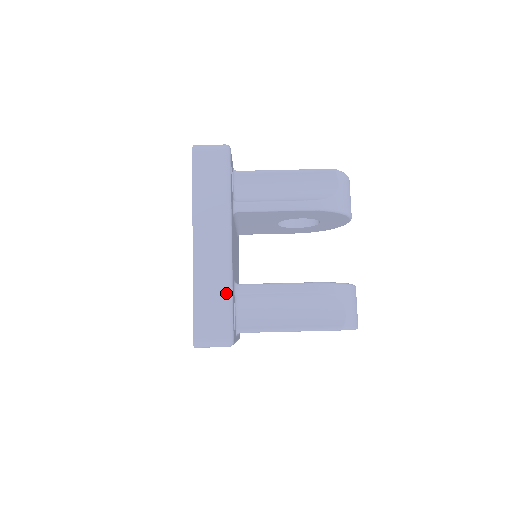
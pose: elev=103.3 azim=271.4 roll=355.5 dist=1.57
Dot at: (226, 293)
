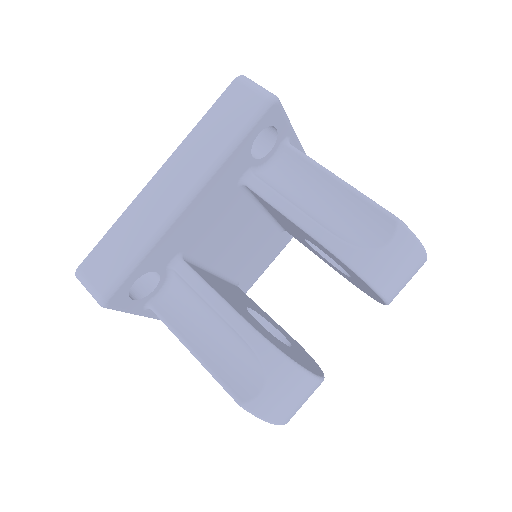
Dot at: (137, 250)
